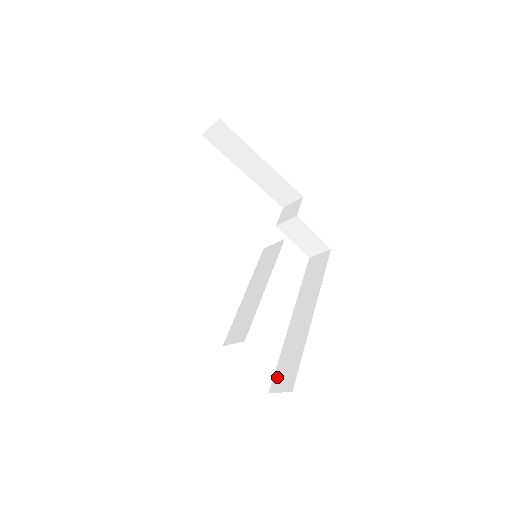
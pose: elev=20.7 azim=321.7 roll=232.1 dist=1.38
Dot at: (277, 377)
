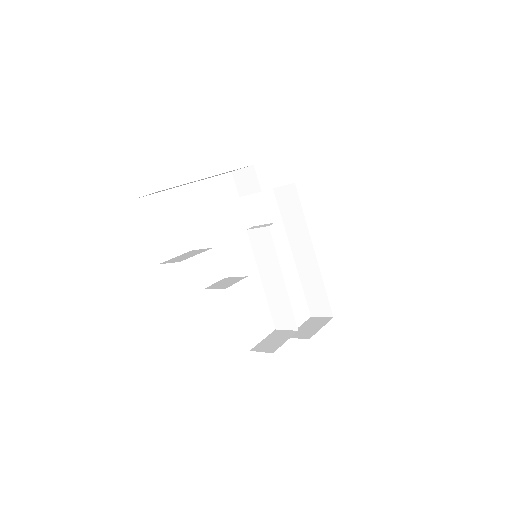
Dot at: (311, 305)
